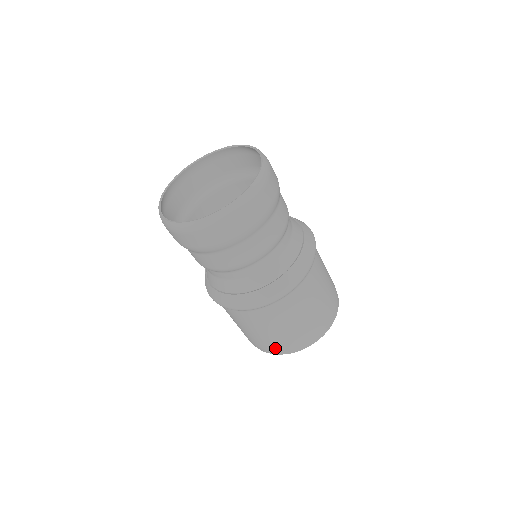
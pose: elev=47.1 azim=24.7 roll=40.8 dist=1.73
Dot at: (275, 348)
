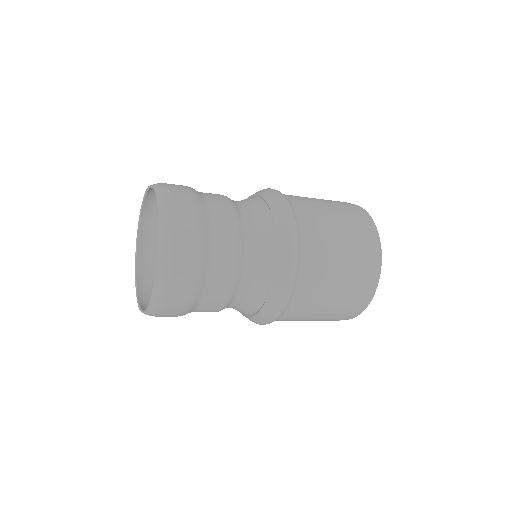
Dot at: (348, 314)
